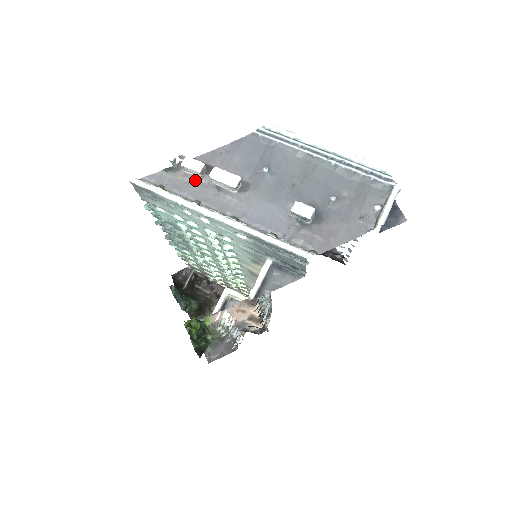
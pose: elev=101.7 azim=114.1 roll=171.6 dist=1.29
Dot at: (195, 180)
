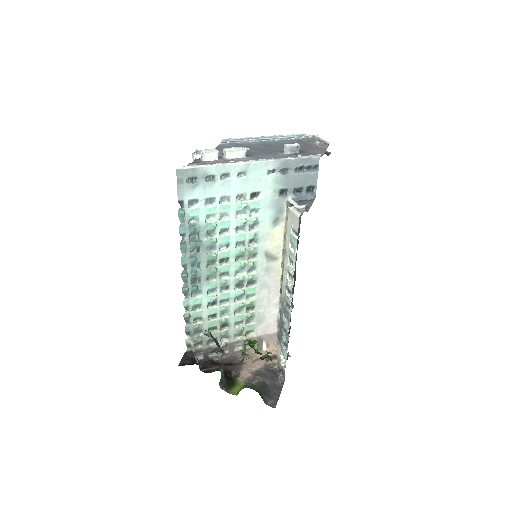
Dot at: (216, 161)
